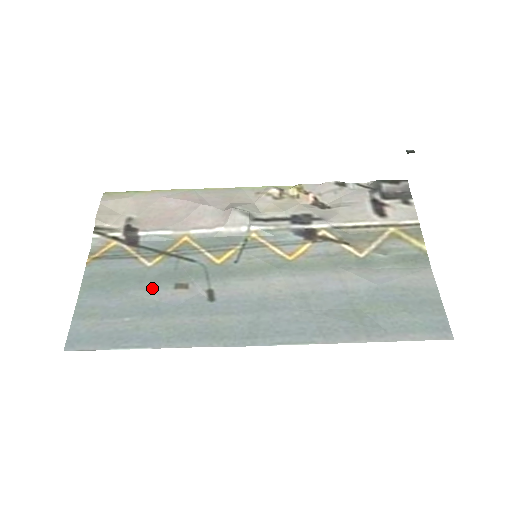
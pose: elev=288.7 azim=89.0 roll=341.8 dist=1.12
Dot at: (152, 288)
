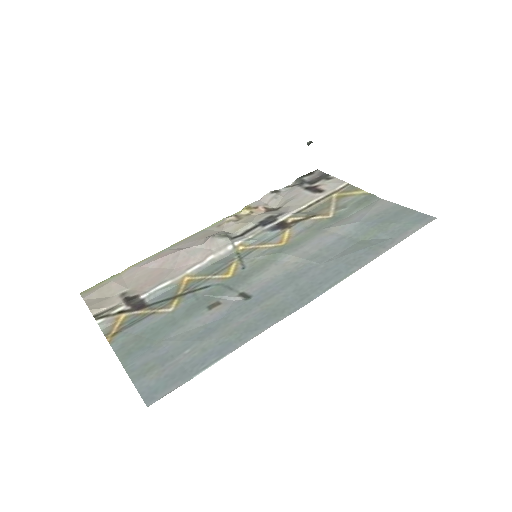
Dot at: (189, 321)
